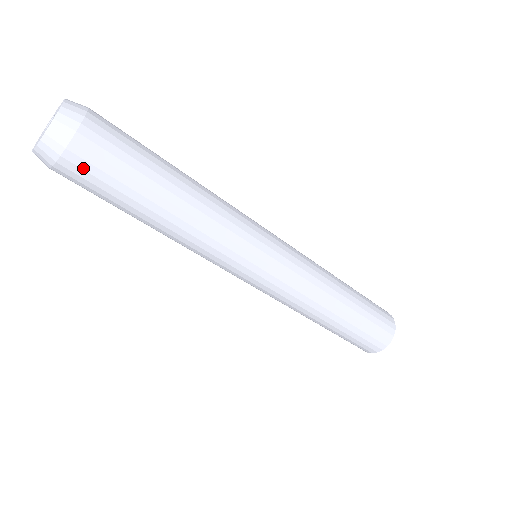
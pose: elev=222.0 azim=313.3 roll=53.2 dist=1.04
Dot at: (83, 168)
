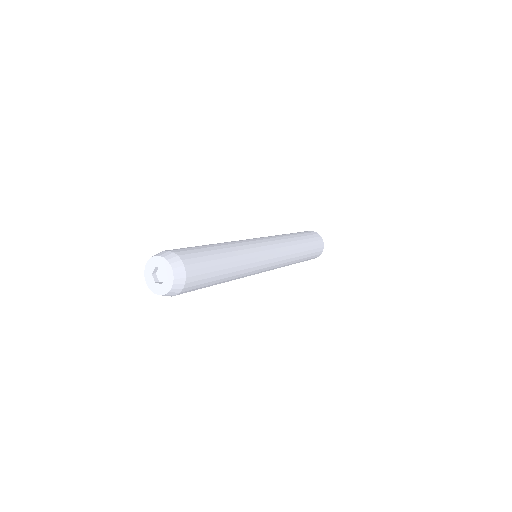
Dot at: (190, 290)
